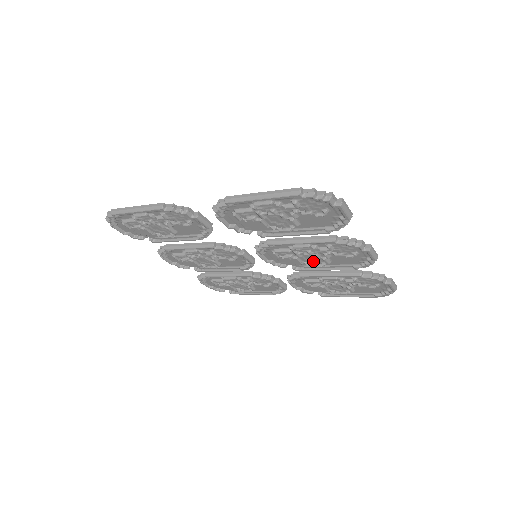
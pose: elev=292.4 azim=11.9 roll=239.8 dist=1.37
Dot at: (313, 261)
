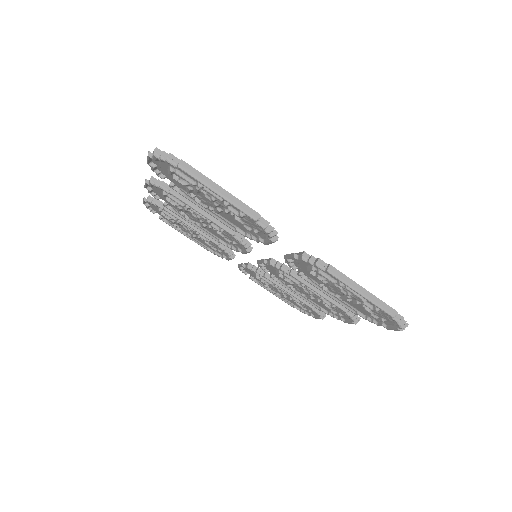
Dot at: (299, 290)
